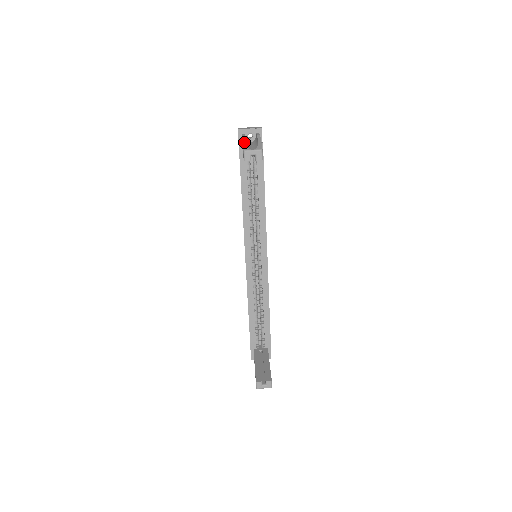
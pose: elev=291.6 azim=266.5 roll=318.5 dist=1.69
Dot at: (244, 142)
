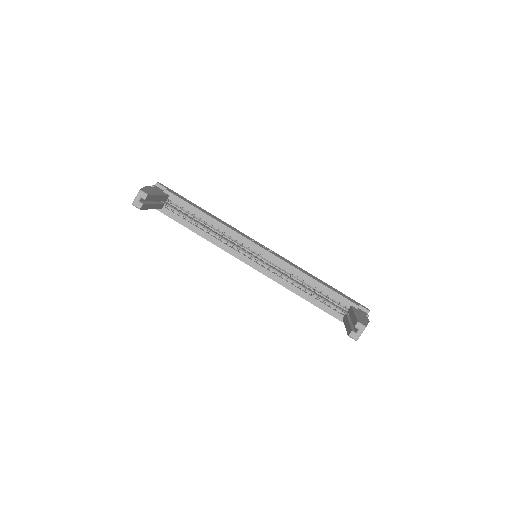
Dot at: occluded
